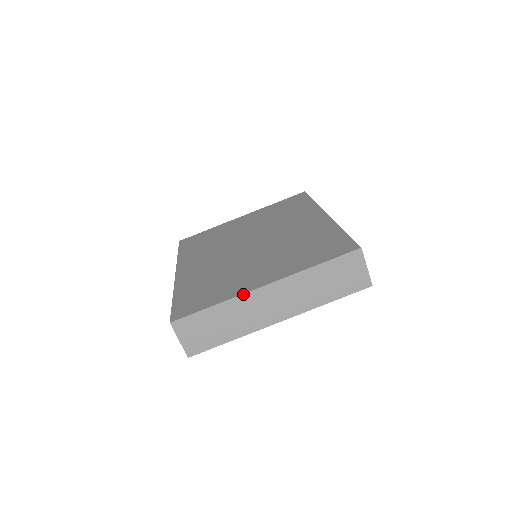
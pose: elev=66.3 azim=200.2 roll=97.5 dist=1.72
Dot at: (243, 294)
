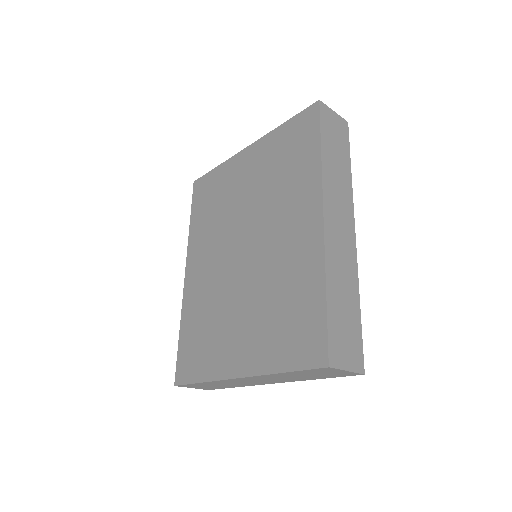
Dot at: (221, 380)
